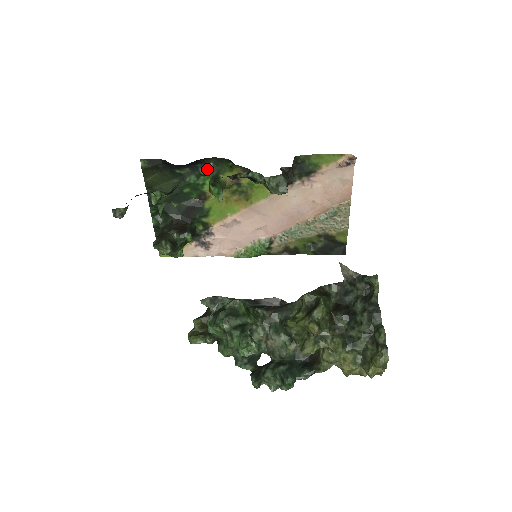
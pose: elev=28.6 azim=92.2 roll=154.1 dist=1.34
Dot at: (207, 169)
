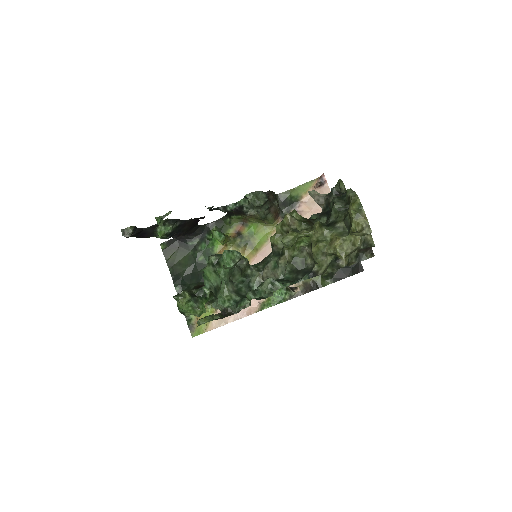
Dot at: occluded
